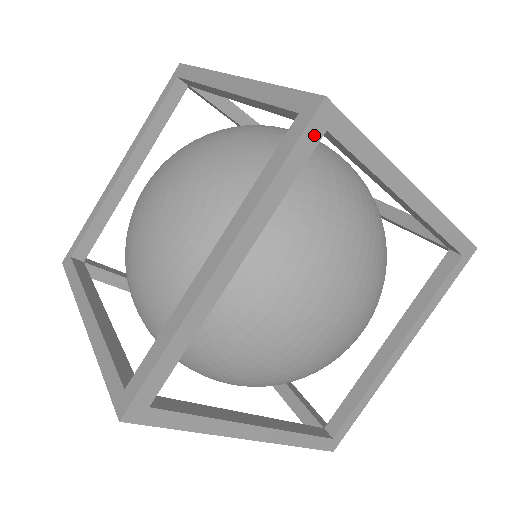
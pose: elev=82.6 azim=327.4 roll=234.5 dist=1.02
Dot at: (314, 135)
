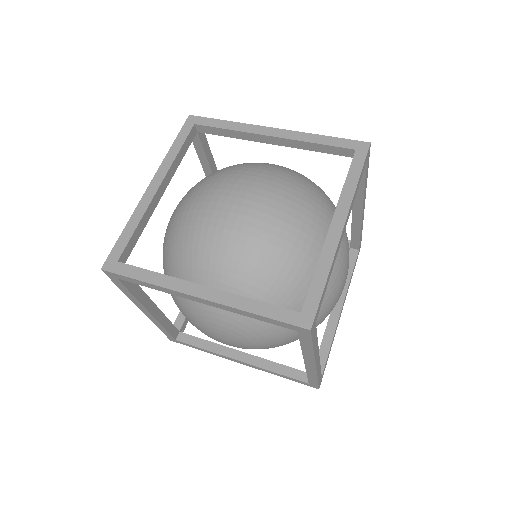
Dot at: (314, 330)
